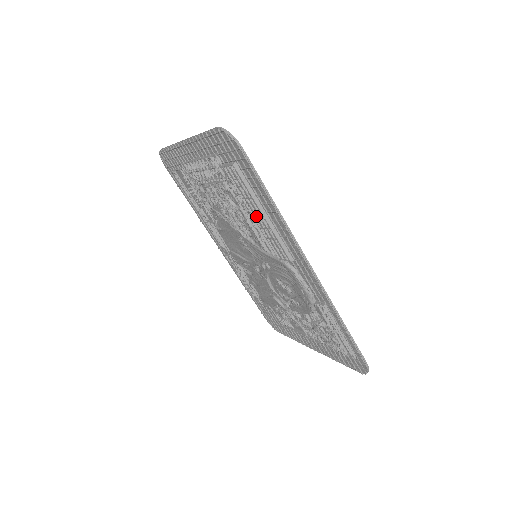
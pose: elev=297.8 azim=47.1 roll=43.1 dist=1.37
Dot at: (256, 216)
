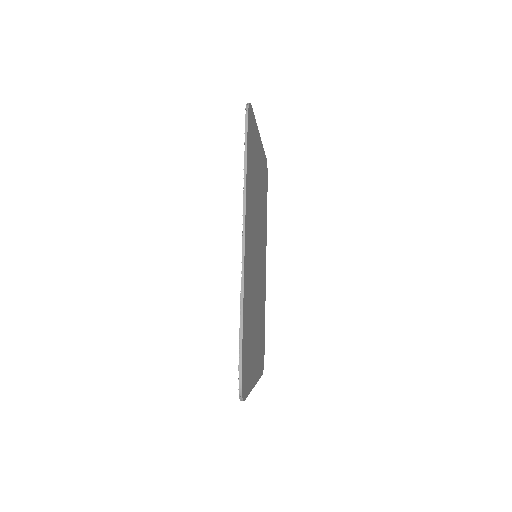
Dot at: occluded
